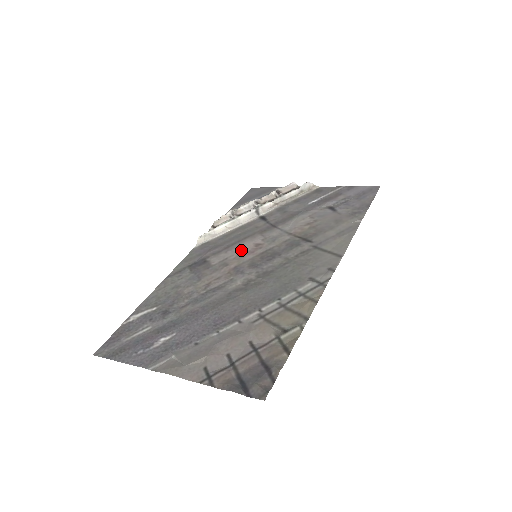
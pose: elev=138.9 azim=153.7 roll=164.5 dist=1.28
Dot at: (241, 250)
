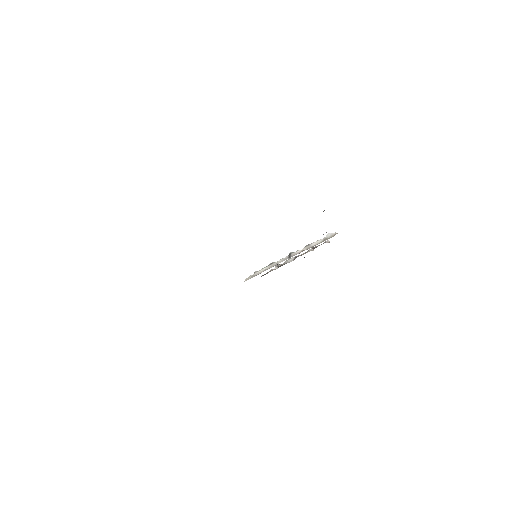
Dot at: occluded
